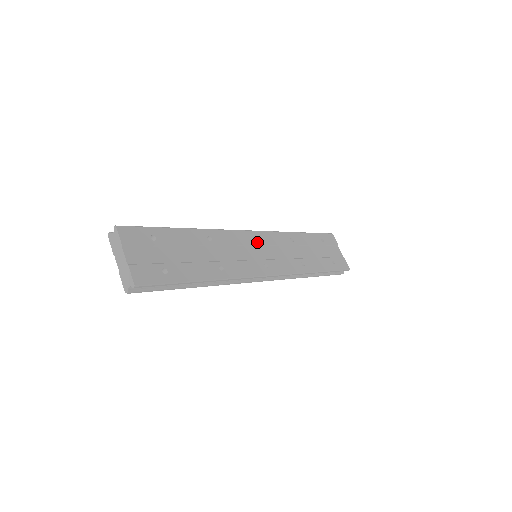
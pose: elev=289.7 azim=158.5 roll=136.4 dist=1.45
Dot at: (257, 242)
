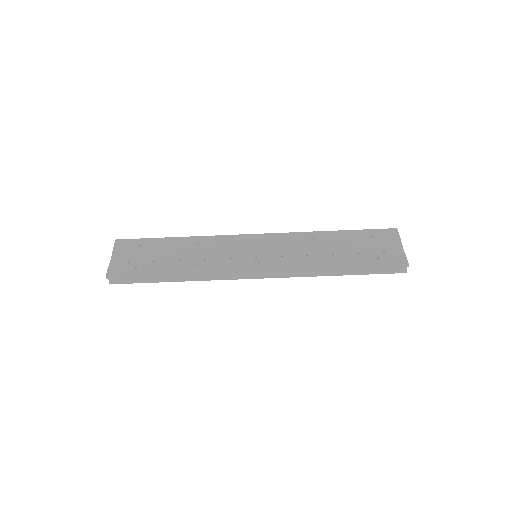
Dot at: (257, 243)
